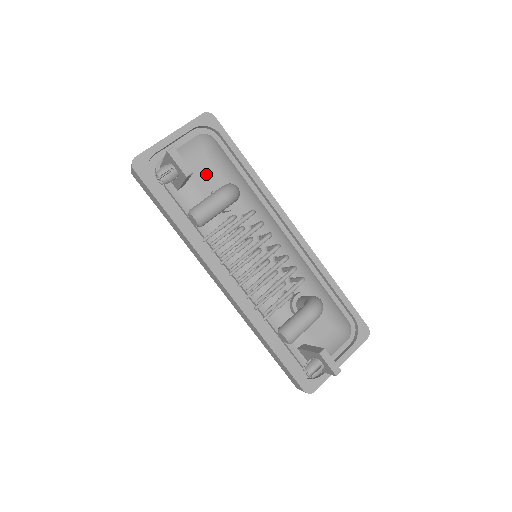
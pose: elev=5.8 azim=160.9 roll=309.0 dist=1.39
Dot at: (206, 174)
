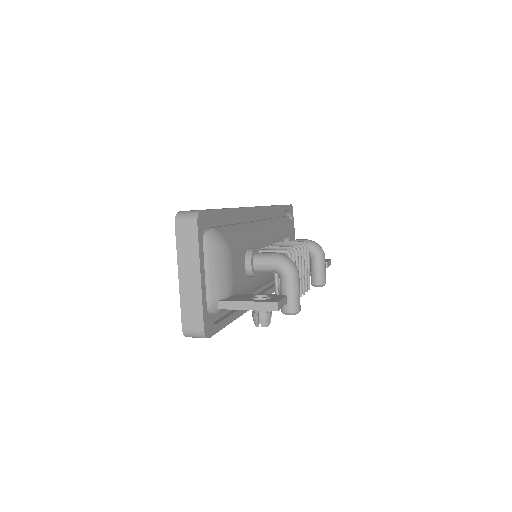
Dot at: (238, 265)
